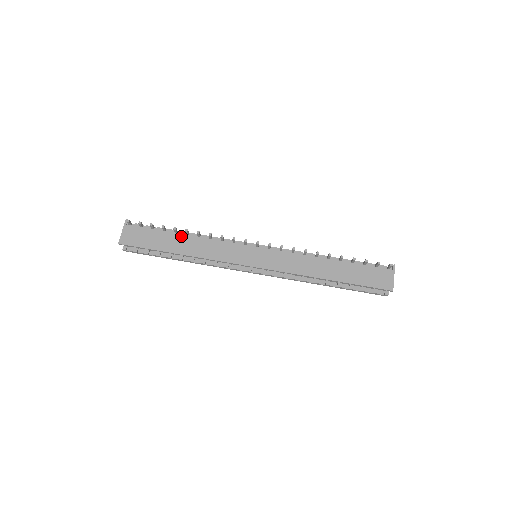
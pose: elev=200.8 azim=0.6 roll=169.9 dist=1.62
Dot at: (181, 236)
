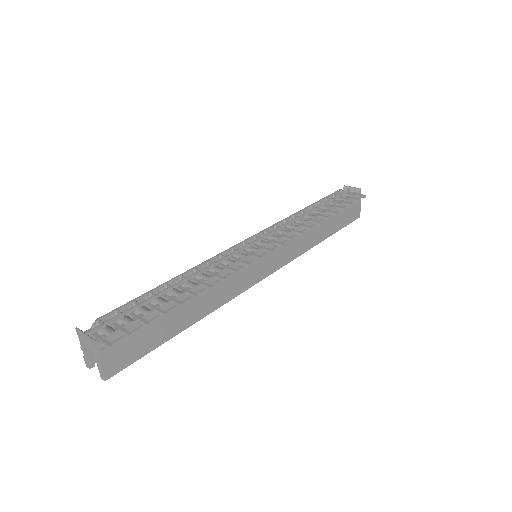
Dot at: occluded
